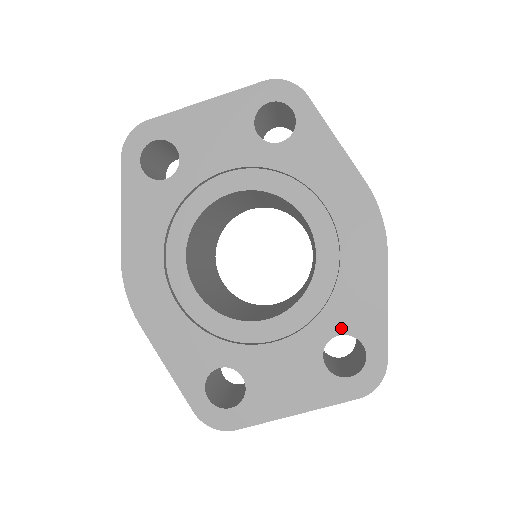
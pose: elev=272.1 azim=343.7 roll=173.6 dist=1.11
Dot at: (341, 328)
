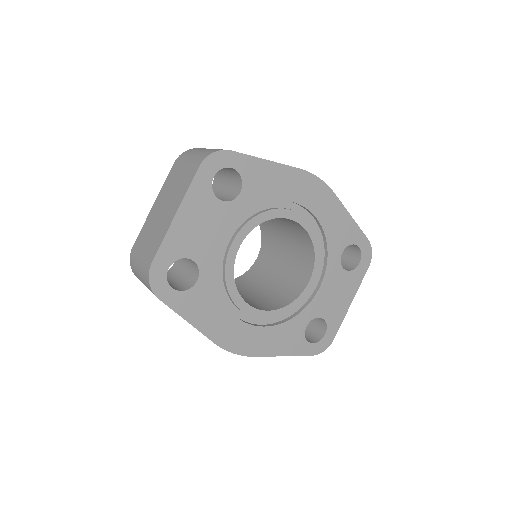
Dot at: (341, 248)
